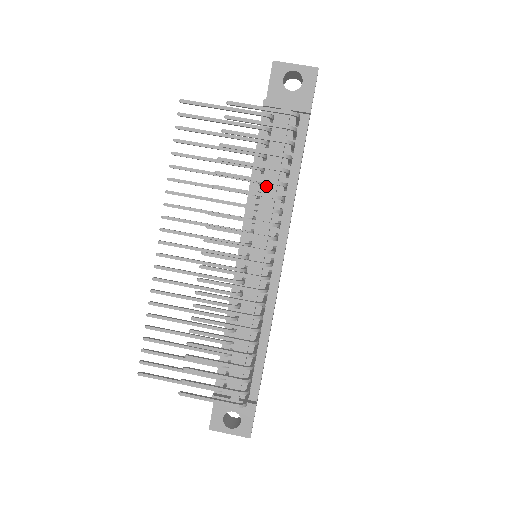
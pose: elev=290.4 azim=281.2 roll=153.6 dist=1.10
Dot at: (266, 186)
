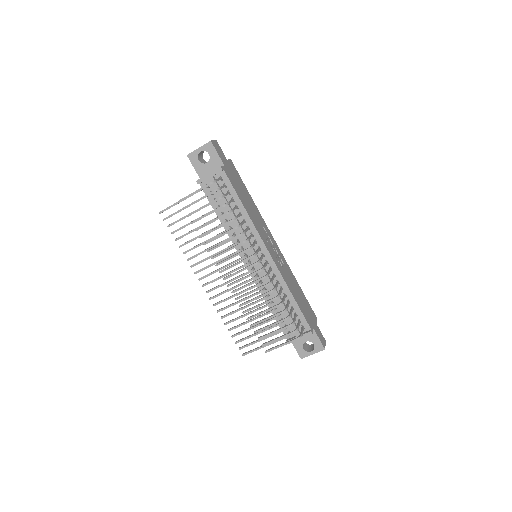
Dot at: occluded
